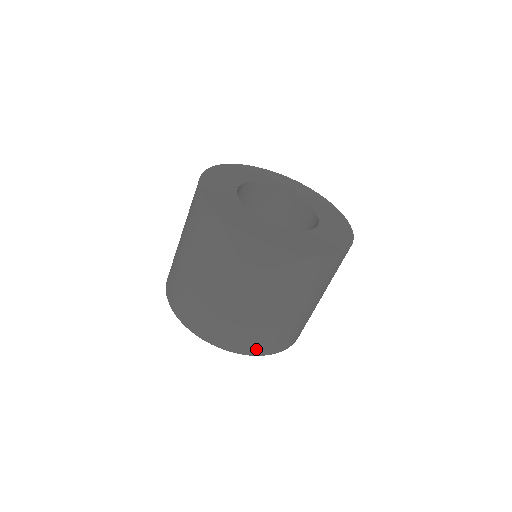
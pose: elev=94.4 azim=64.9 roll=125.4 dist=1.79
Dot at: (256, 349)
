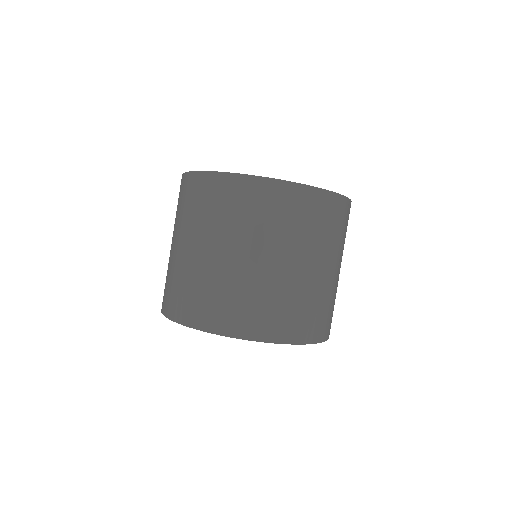
Dot at: (283, 332)
